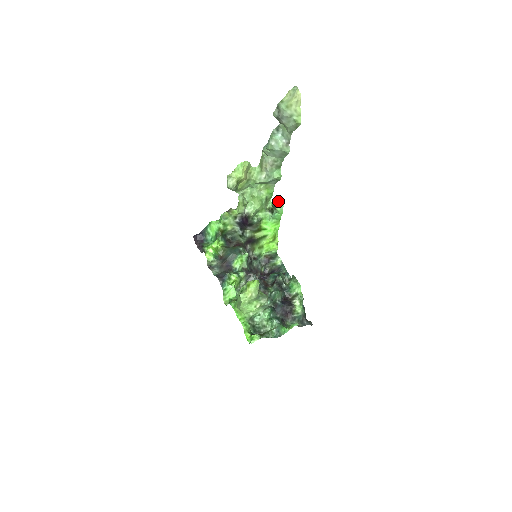
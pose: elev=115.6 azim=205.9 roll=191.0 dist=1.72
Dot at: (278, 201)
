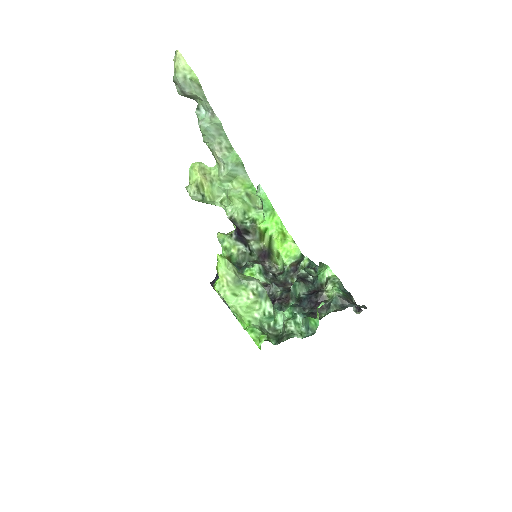
Dot at: (257, 188)
